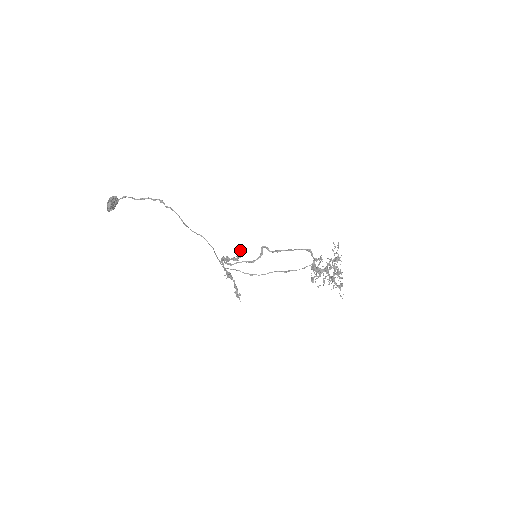
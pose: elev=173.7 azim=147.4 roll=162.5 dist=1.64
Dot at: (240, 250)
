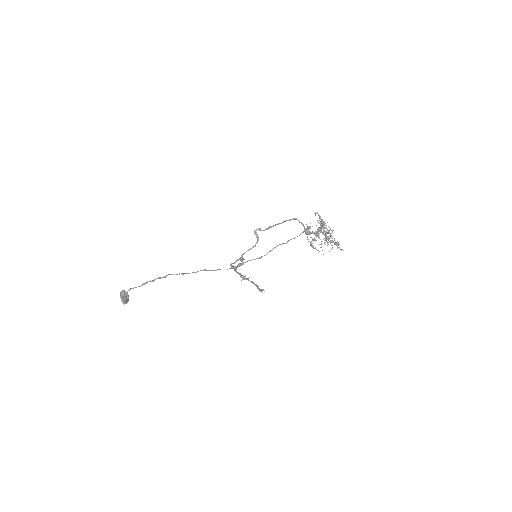
Dot at: occluded
